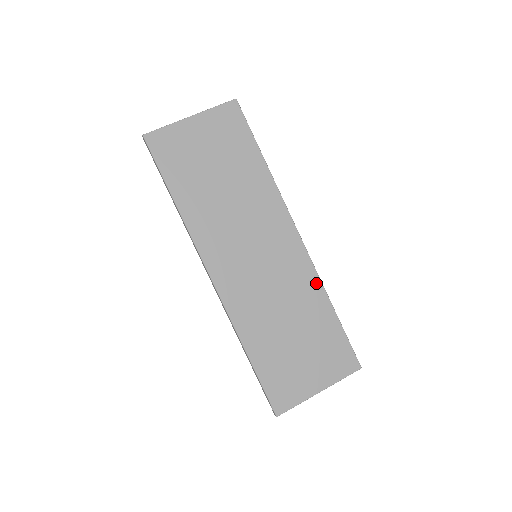
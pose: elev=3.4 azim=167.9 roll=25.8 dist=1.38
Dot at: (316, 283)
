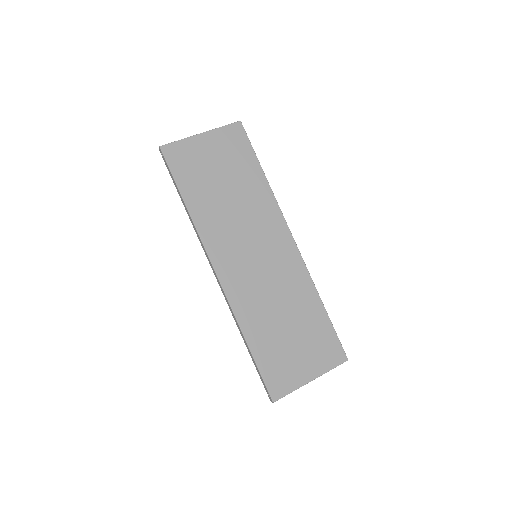
Dot at: (308, 282)
